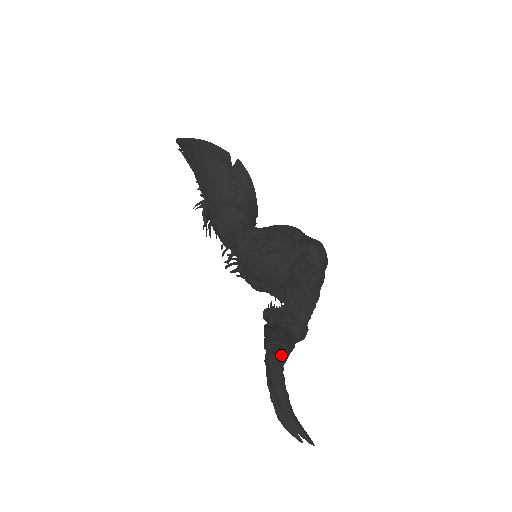
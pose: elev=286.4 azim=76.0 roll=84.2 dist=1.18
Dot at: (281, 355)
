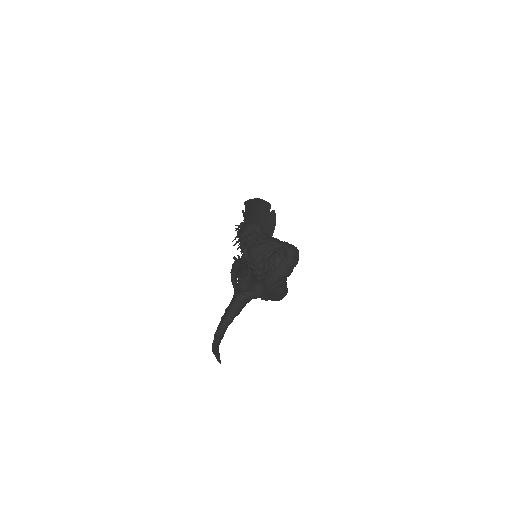
Dot at: (246, 263)
